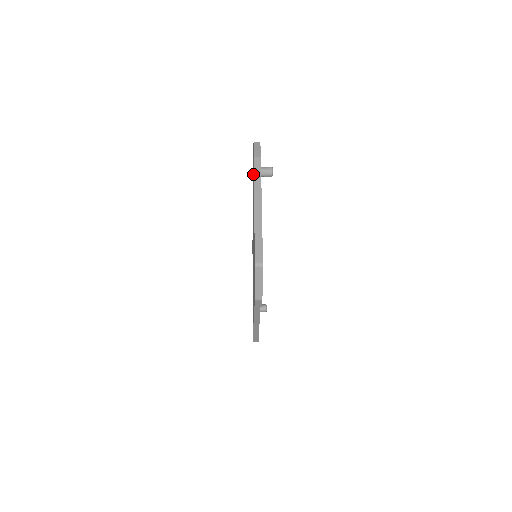
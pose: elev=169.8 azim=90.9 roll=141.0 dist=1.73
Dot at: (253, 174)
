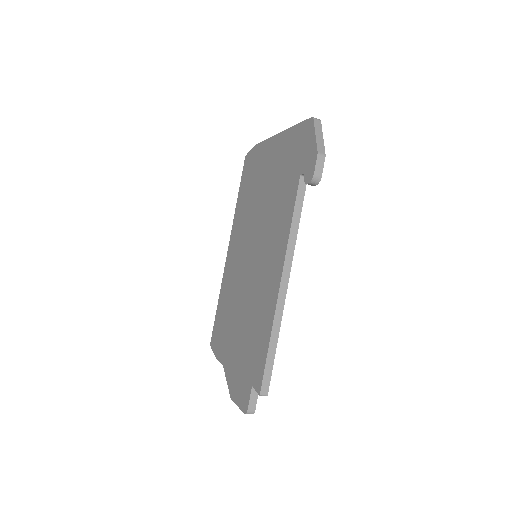
Dot at: (248, 175)
